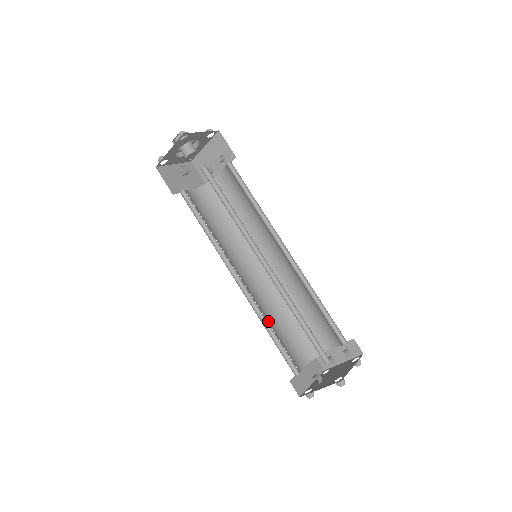
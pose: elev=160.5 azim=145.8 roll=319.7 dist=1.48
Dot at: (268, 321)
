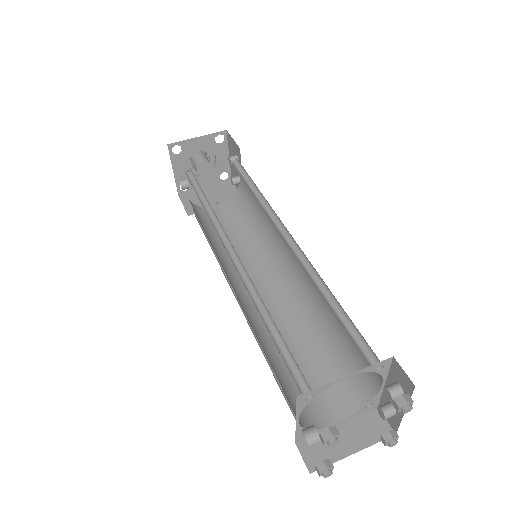
Dot at: occluded
